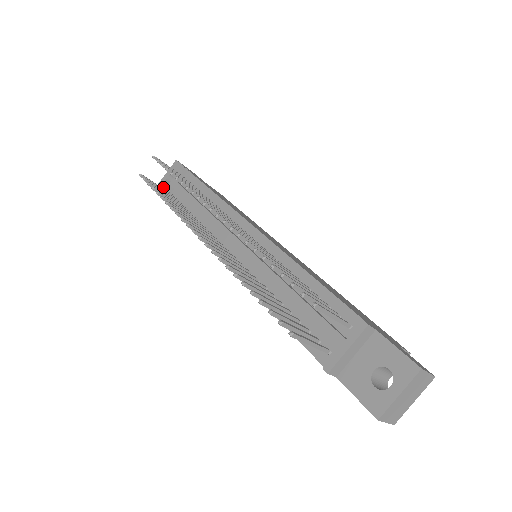
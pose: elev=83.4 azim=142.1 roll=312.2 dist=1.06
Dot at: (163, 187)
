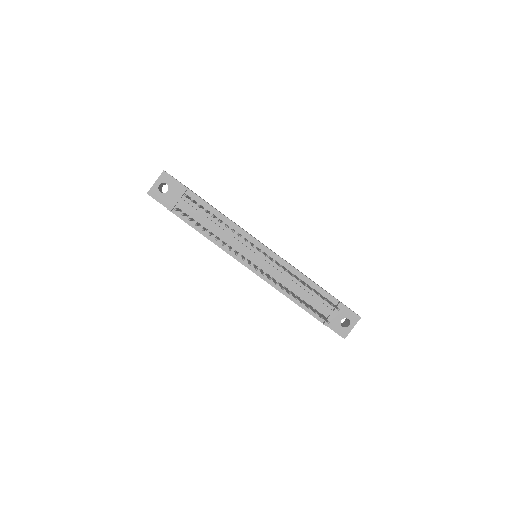
Dot at: (157, 195)
